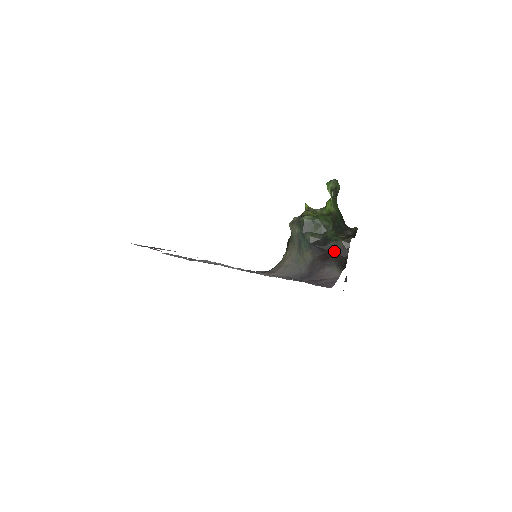
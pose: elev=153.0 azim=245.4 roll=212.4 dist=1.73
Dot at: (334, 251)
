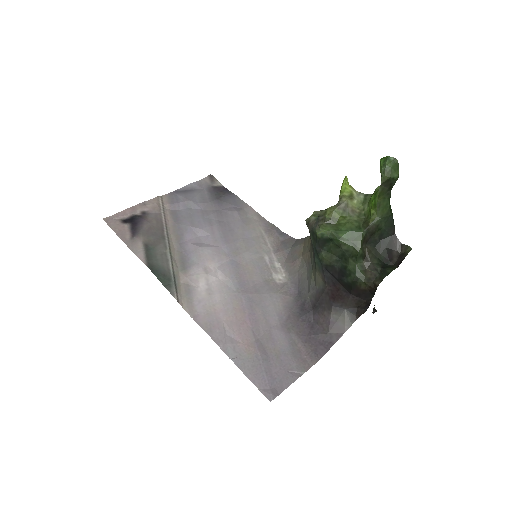
Dot at: (350, 292)
